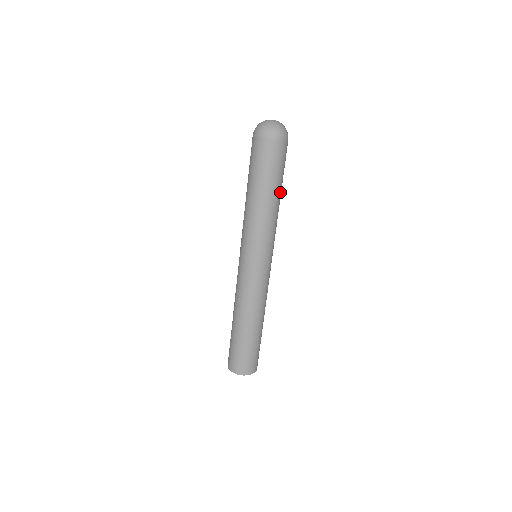
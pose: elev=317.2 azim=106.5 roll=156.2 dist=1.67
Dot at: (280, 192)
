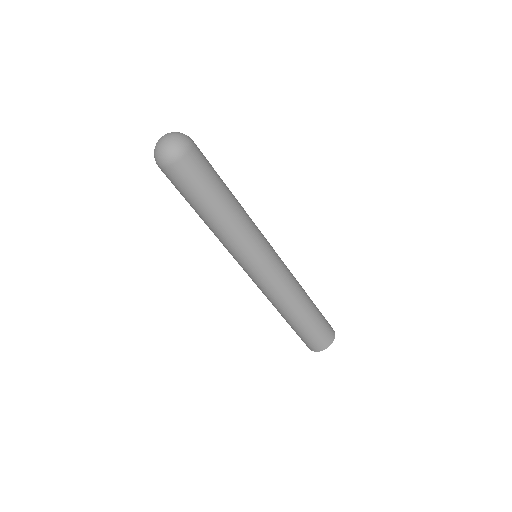
Dot at: (228, 189)
